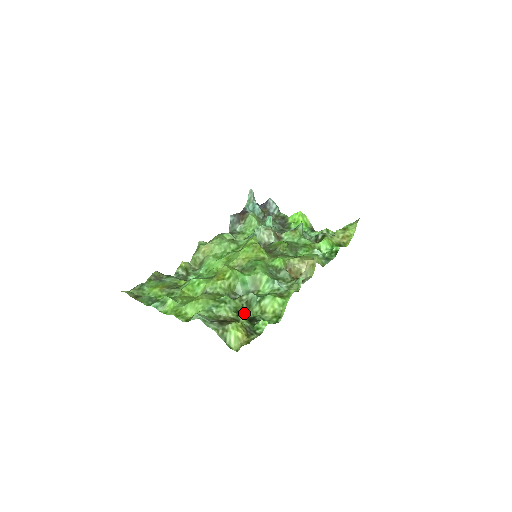
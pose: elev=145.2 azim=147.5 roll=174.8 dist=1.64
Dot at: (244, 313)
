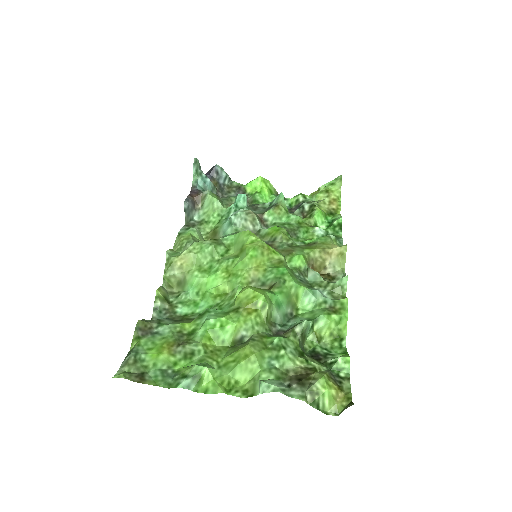
Dot at: (302, 350)
